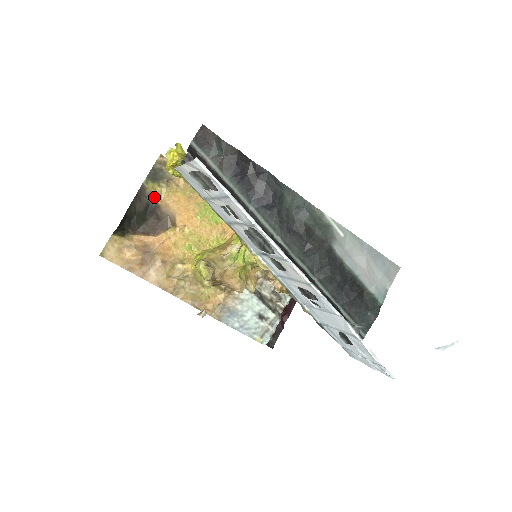
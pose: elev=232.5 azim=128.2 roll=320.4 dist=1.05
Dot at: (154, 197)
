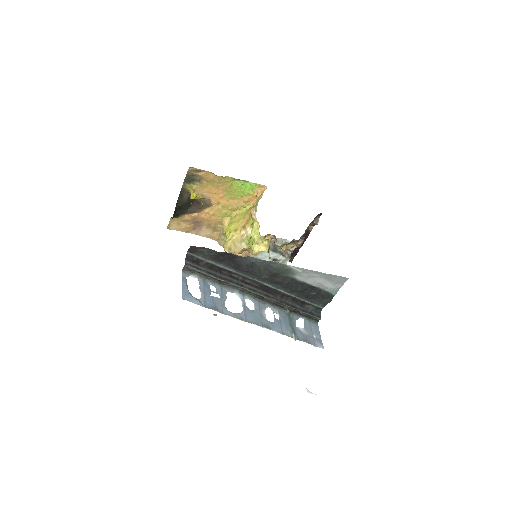
Dot at: occluded
